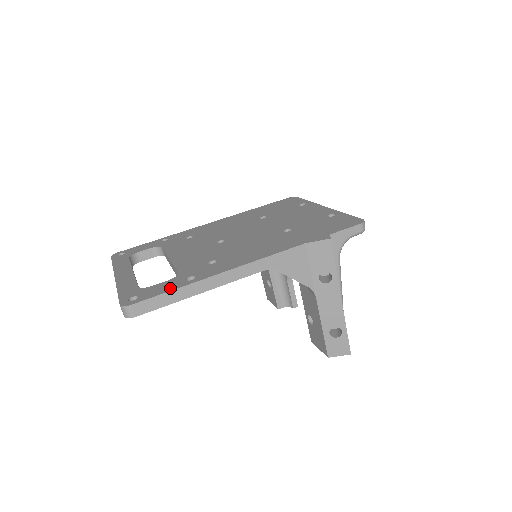
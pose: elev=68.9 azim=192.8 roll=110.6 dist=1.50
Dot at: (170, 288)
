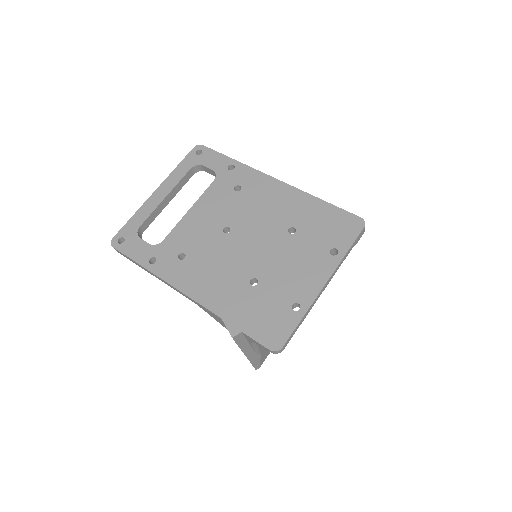
Dot at: (136, 257)
